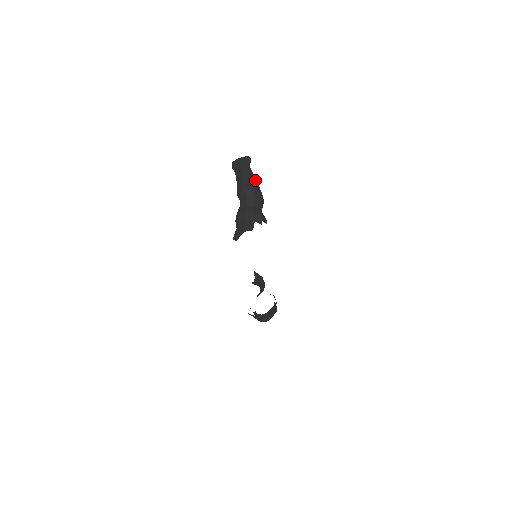
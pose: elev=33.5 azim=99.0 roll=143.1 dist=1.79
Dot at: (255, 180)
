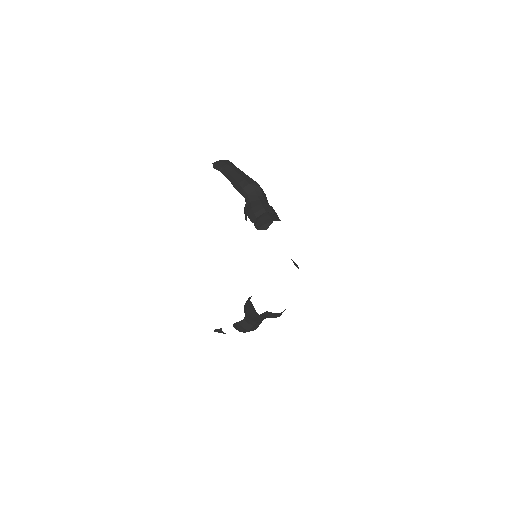
Dot at: occluded
